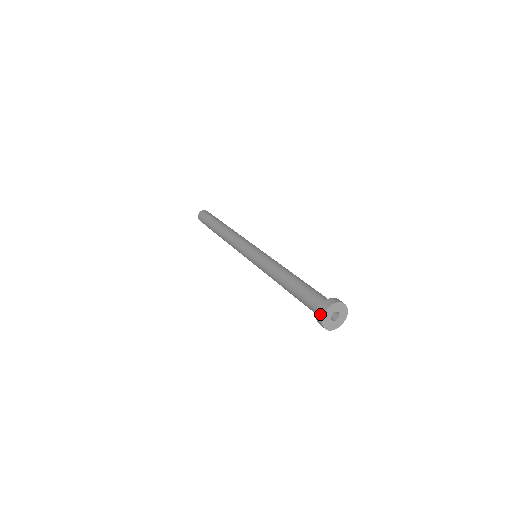
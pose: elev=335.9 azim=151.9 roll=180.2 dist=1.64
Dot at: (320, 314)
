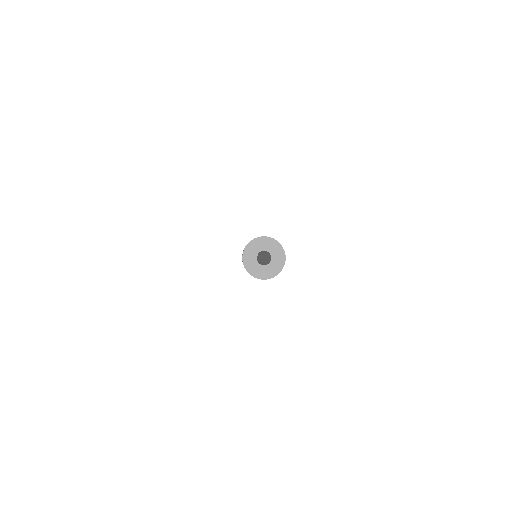
Dot at: (242, 259)
